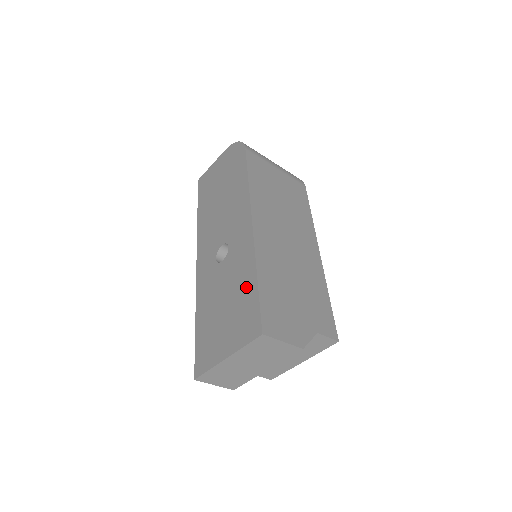
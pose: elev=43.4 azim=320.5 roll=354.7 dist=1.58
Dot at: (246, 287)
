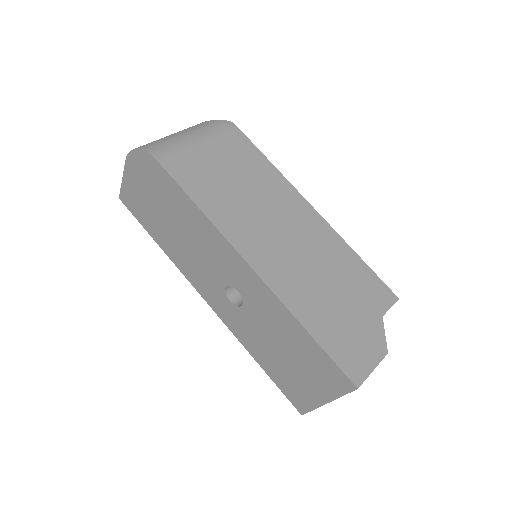
Dot at: (299, 339)
